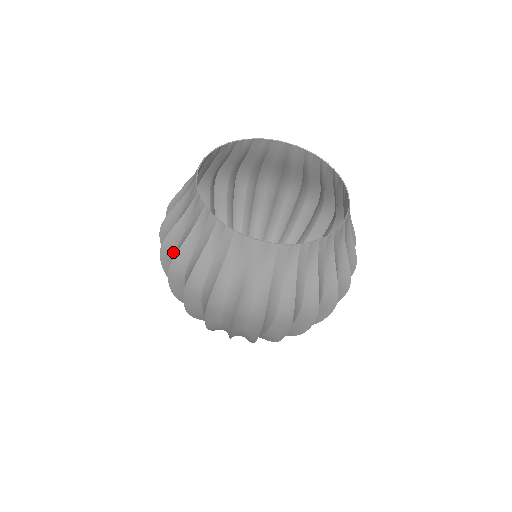
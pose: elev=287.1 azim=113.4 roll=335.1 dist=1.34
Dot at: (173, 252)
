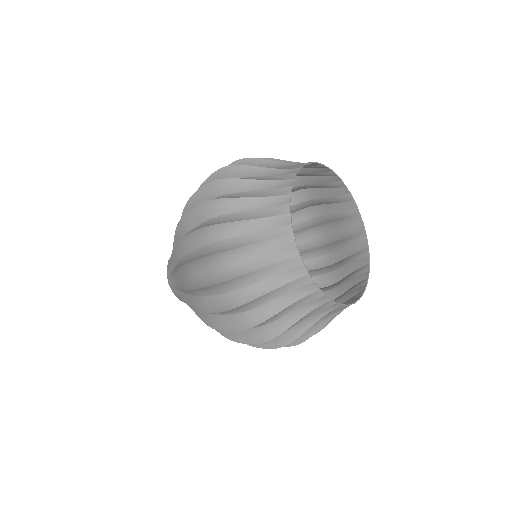
Dot at: occluded
